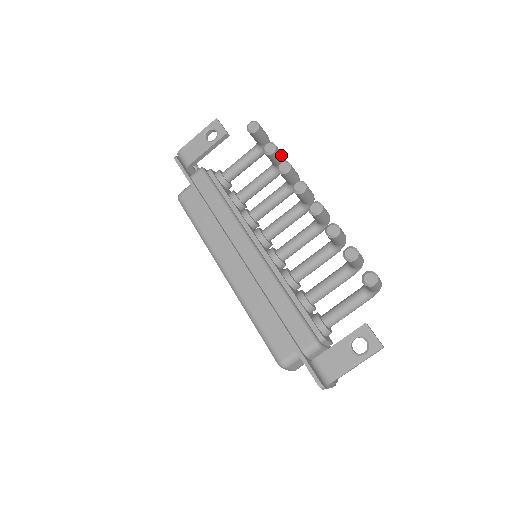
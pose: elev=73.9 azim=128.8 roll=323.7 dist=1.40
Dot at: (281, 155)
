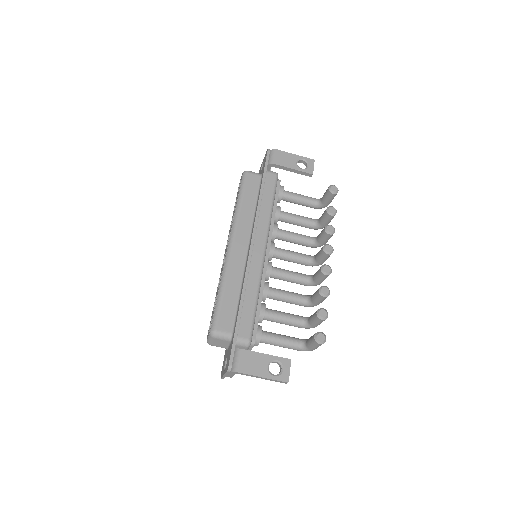
Dot at: (330, 221)
